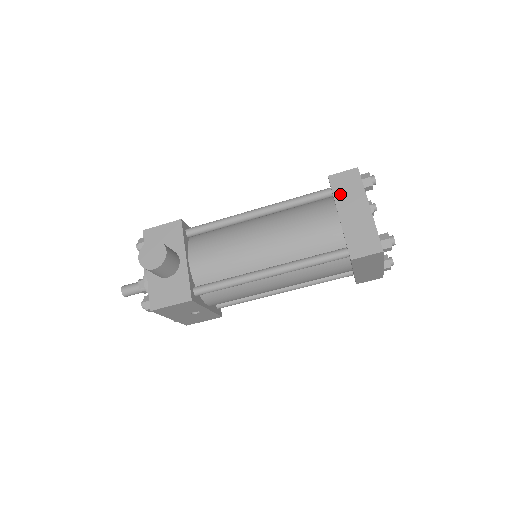
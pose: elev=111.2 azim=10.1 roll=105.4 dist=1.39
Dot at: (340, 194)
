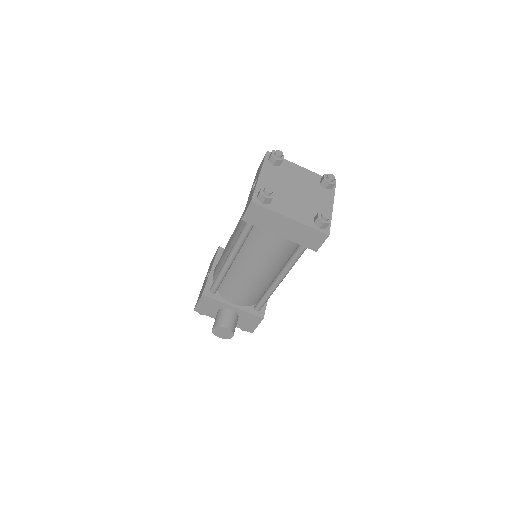
Dot at: (263, 225)
